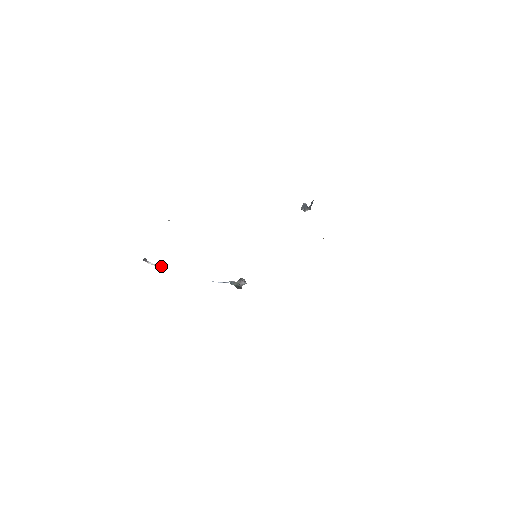
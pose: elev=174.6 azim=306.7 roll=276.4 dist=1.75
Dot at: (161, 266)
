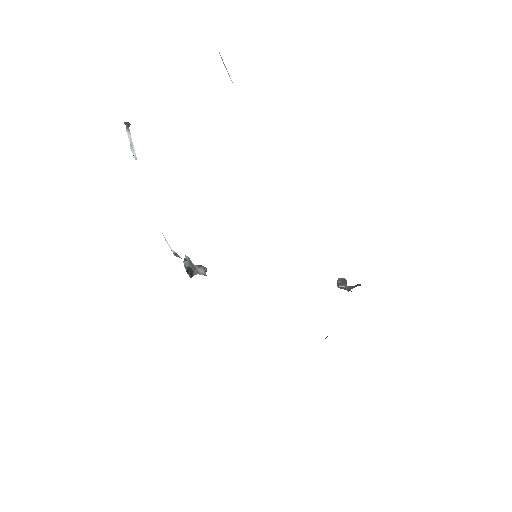
Dot at: occluded
